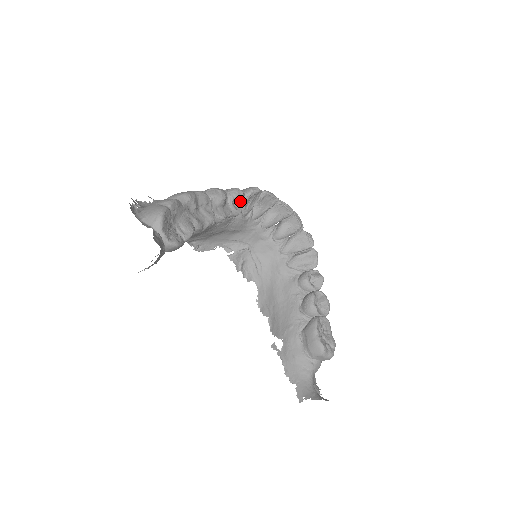
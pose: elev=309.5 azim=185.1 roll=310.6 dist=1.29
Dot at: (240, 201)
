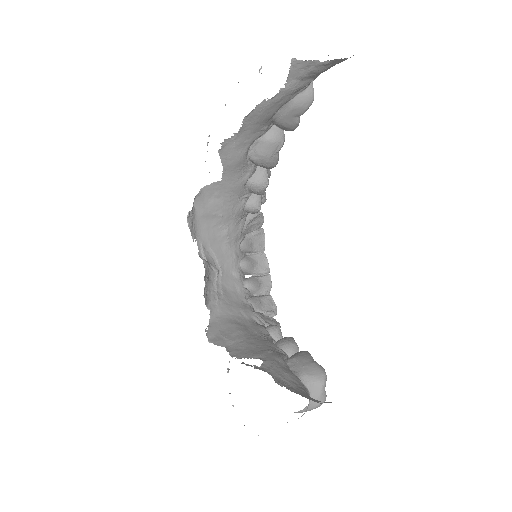
Dot at: (262, 202)
